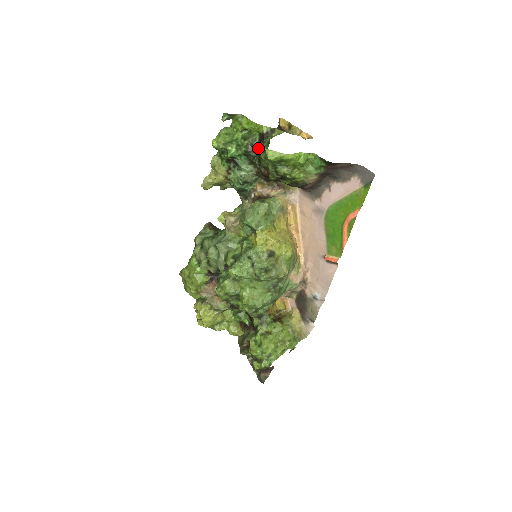
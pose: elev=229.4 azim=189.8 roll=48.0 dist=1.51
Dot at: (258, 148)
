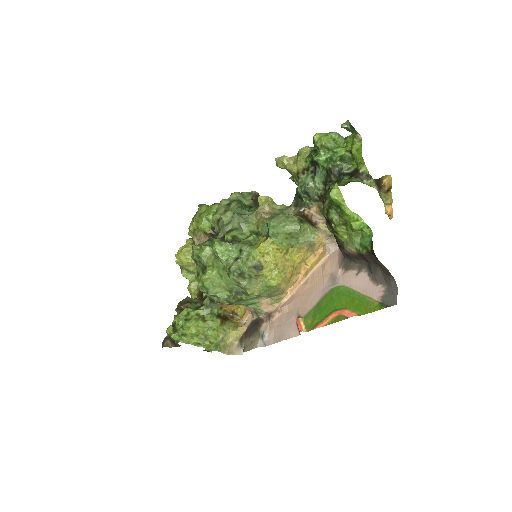
Dot at: (341, 178)
